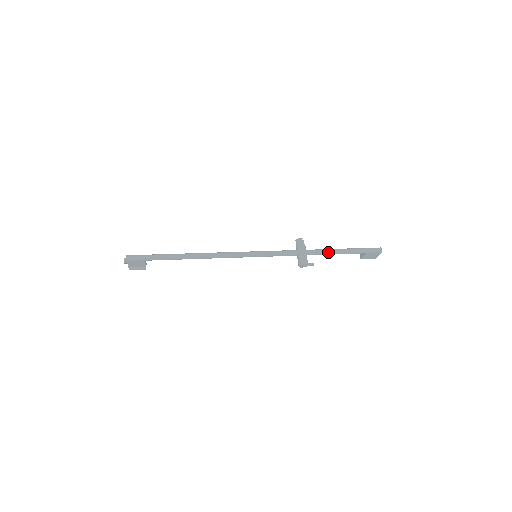
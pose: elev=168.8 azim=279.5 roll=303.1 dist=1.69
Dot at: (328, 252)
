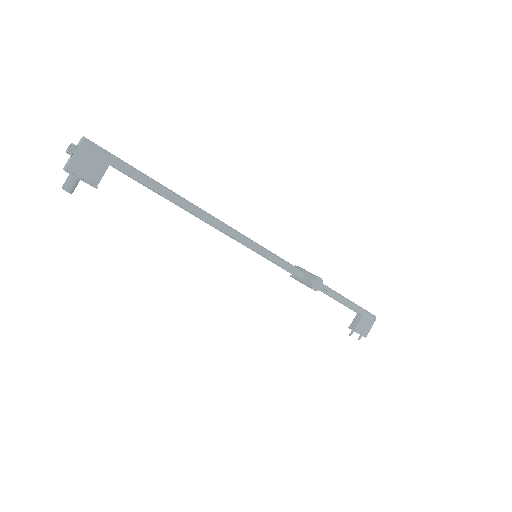
Dot at: occluded
